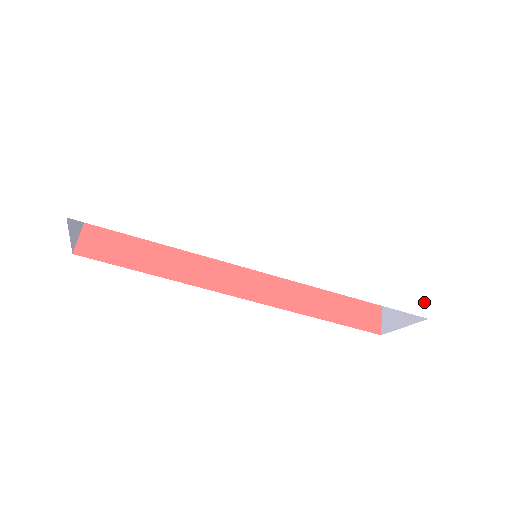
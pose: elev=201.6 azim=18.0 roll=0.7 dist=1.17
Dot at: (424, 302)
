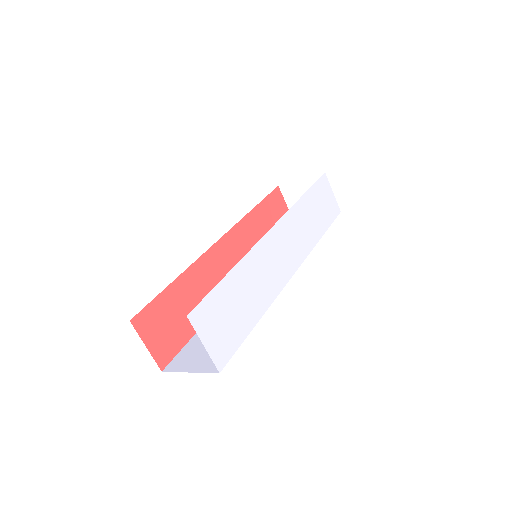
Dot at: (336, 204)
